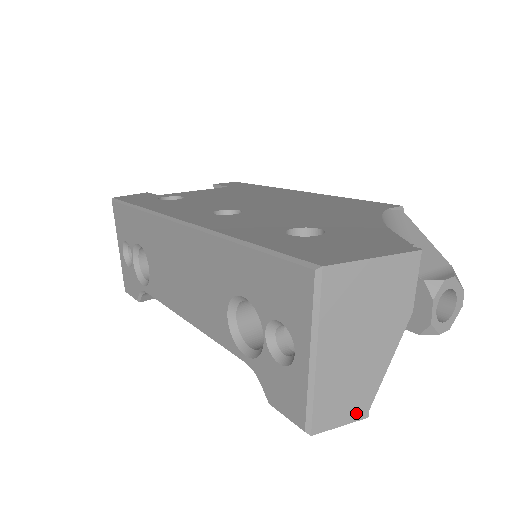
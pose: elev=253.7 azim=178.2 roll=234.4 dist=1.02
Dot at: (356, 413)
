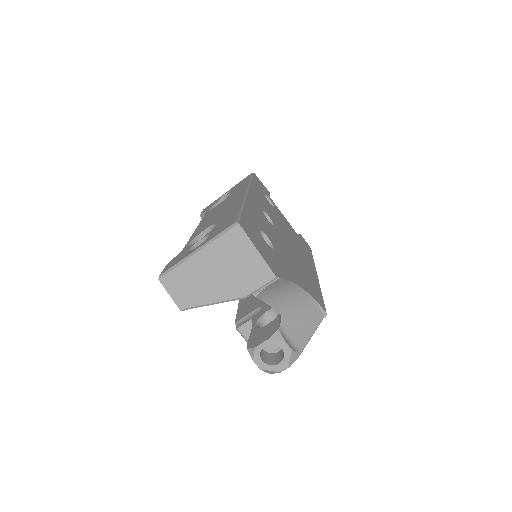
Dot at: (180, 301)
